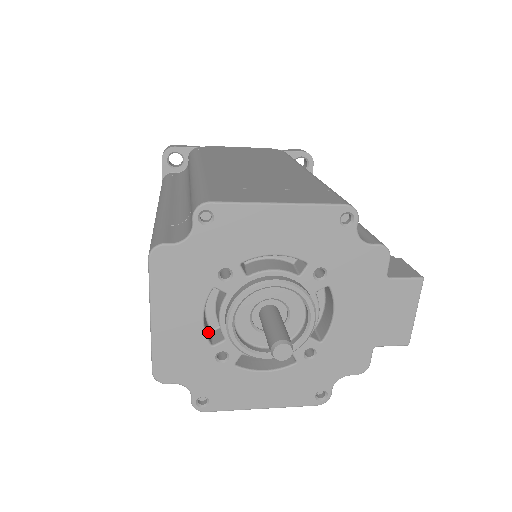
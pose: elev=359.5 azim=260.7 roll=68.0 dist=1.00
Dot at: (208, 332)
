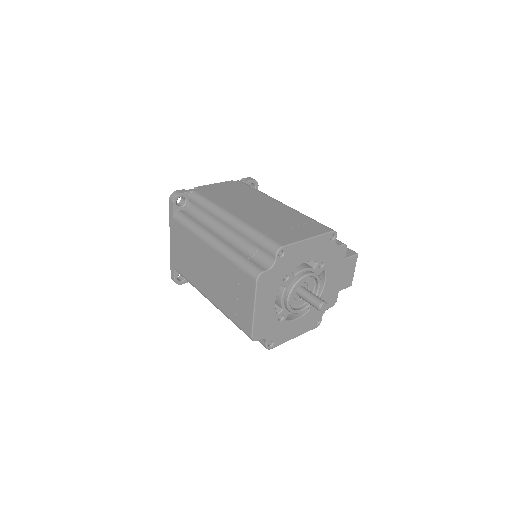
Dot at: occluded
